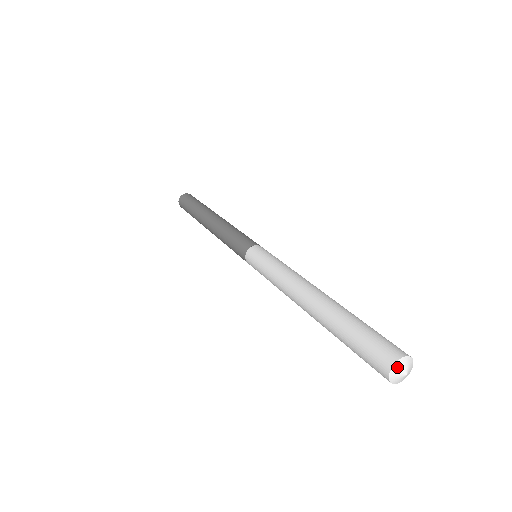
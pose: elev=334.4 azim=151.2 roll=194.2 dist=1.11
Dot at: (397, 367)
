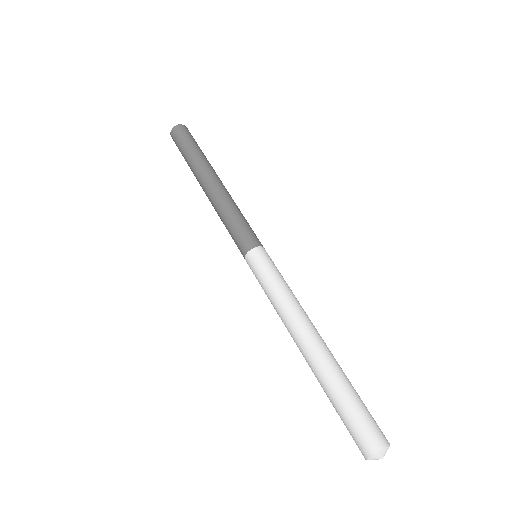
Dot at: (378, 455)
